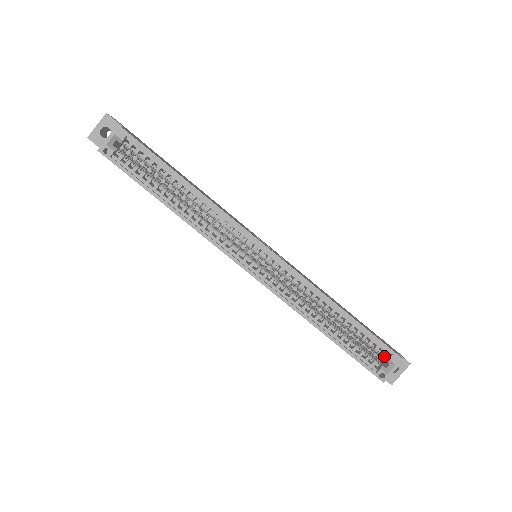
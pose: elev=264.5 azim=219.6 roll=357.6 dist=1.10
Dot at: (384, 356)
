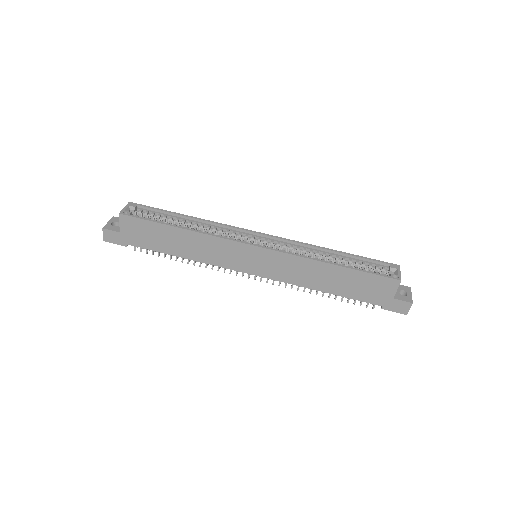
Dot at: (387, 274)
